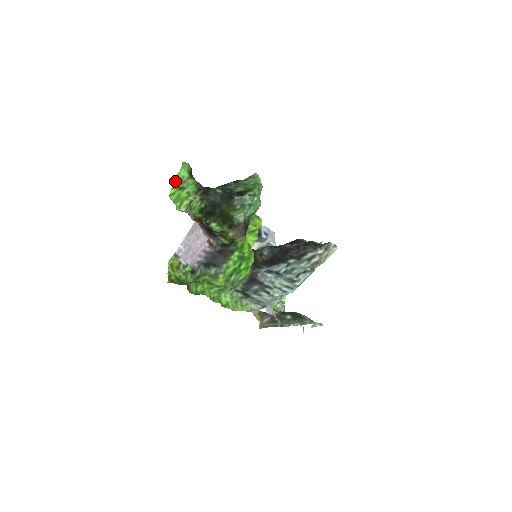
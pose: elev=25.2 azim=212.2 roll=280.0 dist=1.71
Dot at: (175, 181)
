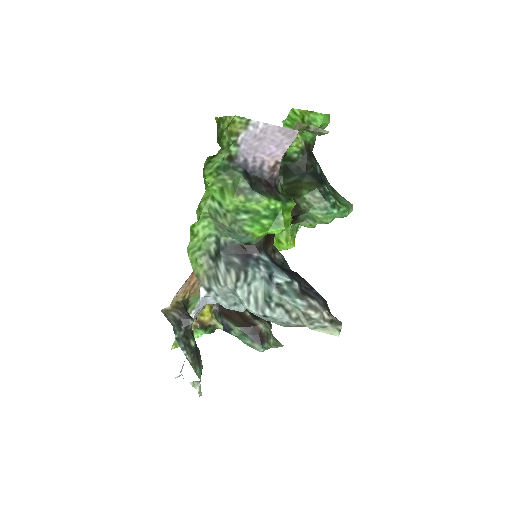
Dot at: (308, 112)
